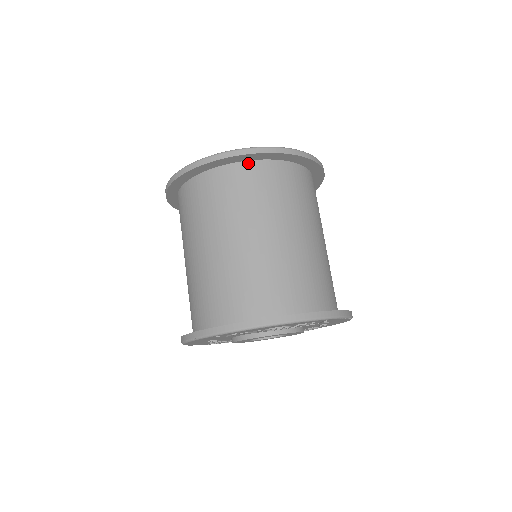
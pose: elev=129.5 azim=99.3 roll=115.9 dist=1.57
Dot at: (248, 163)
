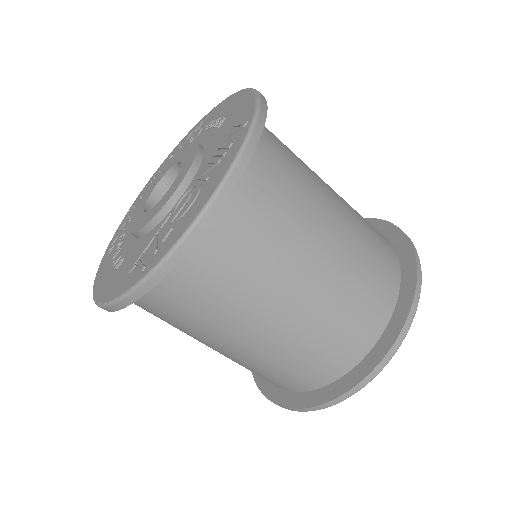
Dot at: occluded
